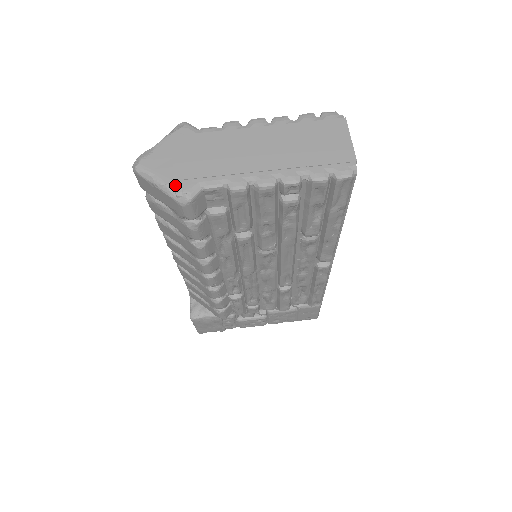
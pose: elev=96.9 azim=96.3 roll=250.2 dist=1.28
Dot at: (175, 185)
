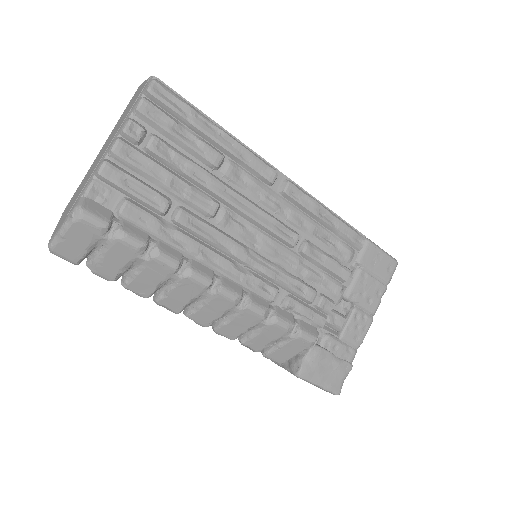
Dot at: (68, 216)
